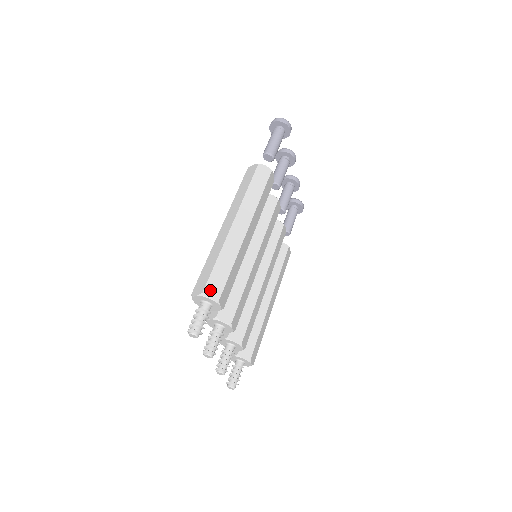
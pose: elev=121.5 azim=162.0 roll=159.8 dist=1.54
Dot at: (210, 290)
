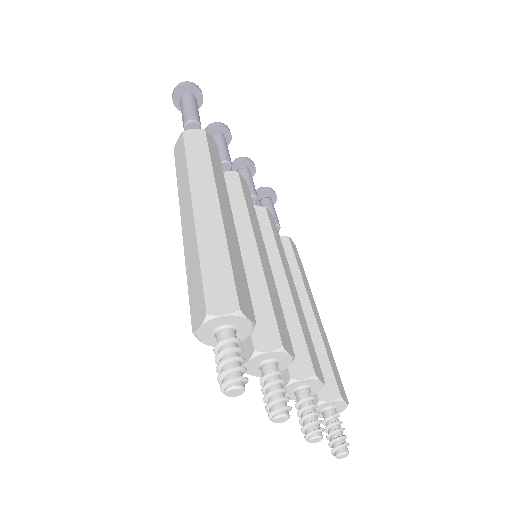
Dot at: (216, 304)
